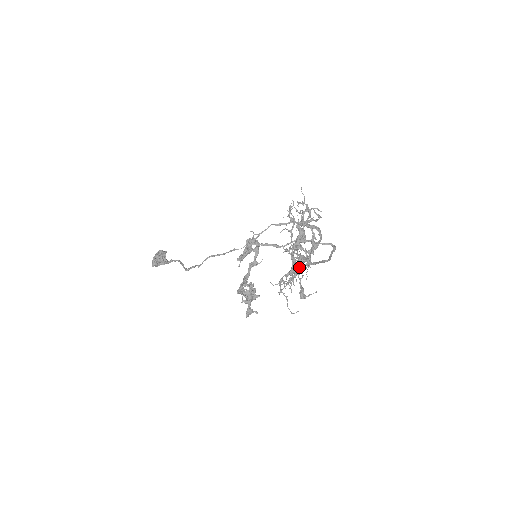
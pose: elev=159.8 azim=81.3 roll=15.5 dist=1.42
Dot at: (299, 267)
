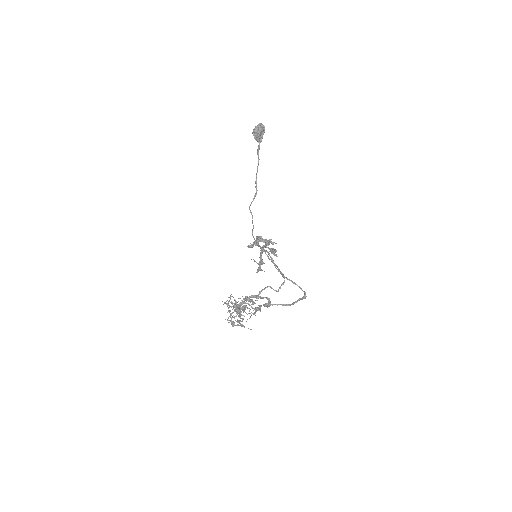
Dot at: (237, 320)
